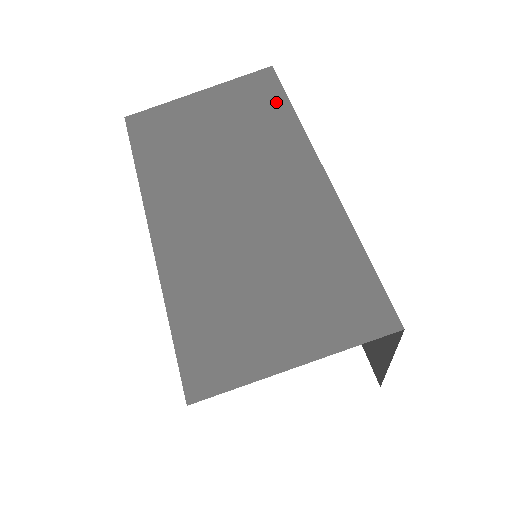
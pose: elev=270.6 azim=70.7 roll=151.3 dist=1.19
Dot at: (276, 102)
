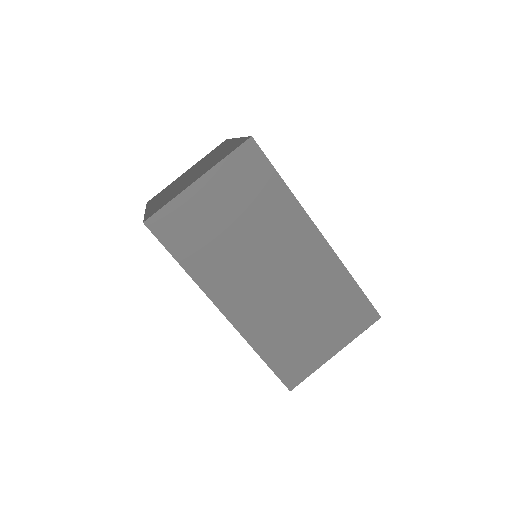
Dot at: (269, 178)
